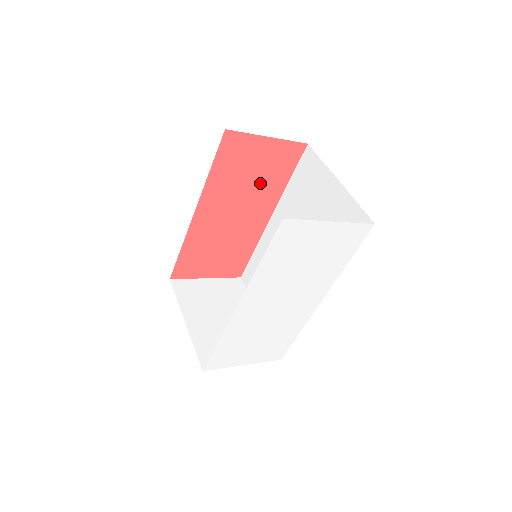
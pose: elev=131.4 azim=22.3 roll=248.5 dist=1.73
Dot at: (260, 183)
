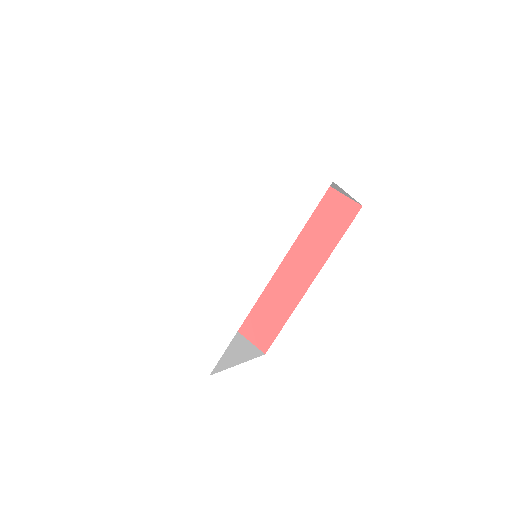
Dot at: (310, 232)
